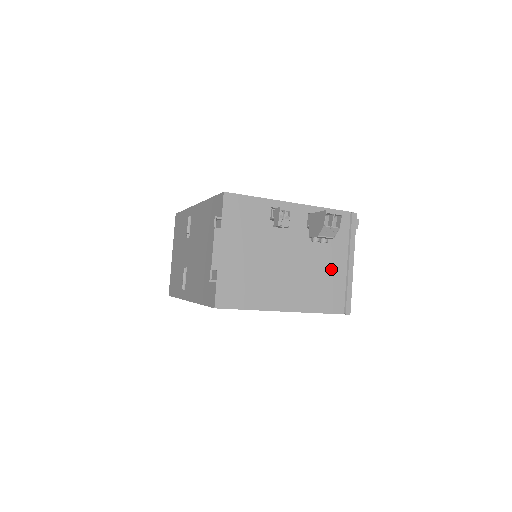
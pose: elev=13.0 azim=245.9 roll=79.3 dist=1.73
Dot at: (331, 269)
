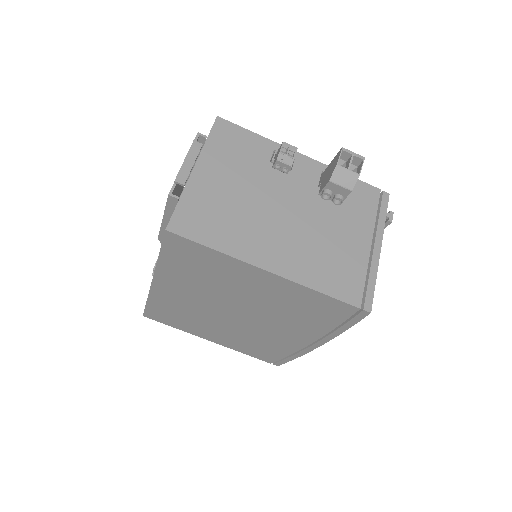
Dot at: (347, 244)
